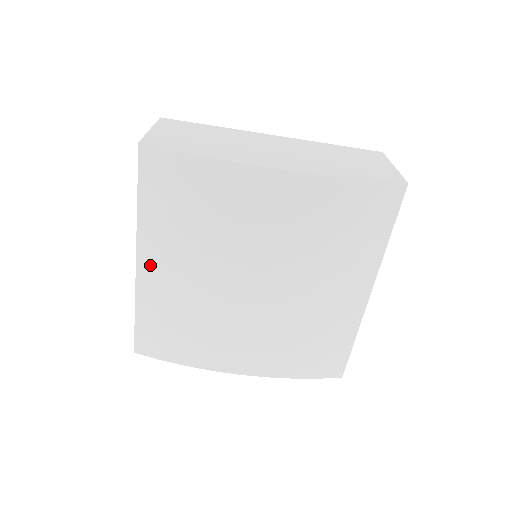
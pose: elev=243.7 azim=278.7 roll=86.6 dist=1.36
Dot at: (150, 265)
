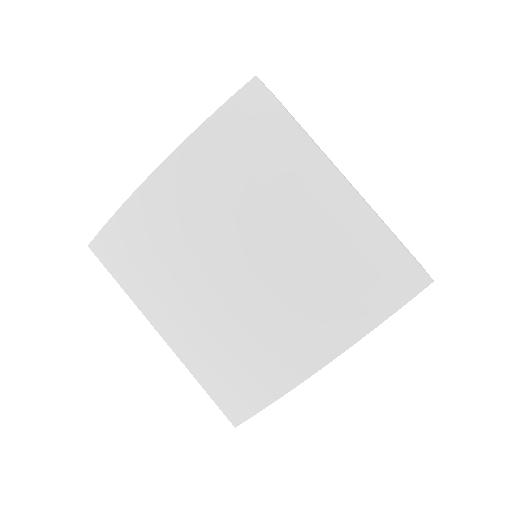
Dot at: (168, 328)
